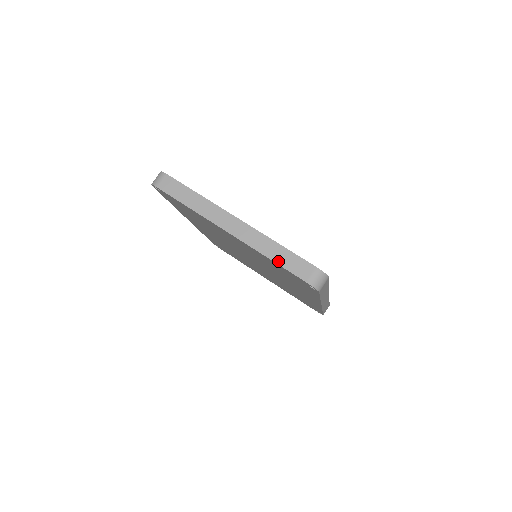
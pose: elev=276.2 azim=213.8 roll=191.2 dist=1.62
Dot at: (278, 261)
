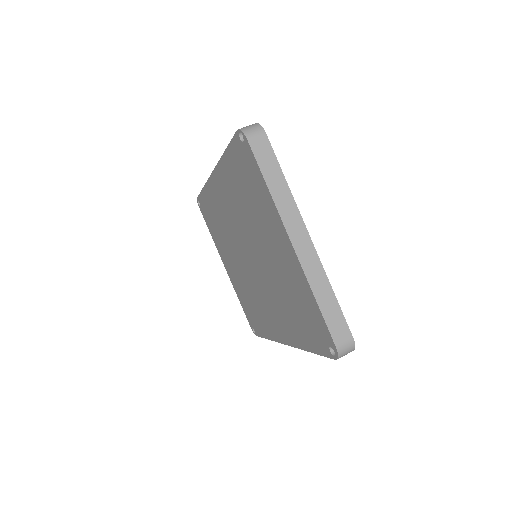
Dot at: (322, 308)
